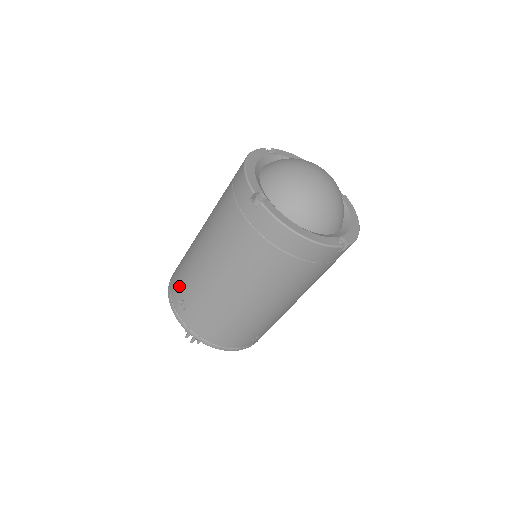
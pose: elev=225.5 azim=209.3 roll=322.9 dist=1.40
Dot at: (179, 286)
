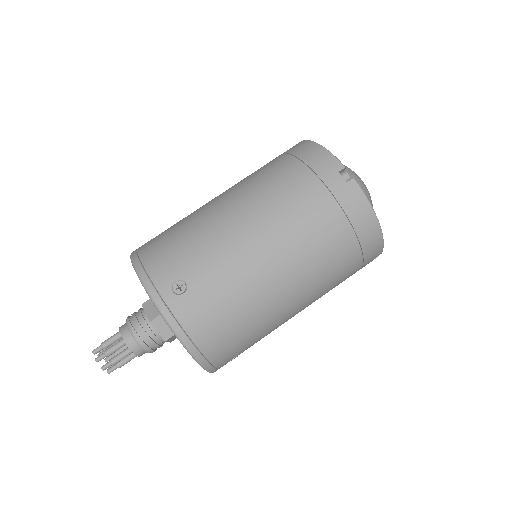
Dot at: (176, 262)
